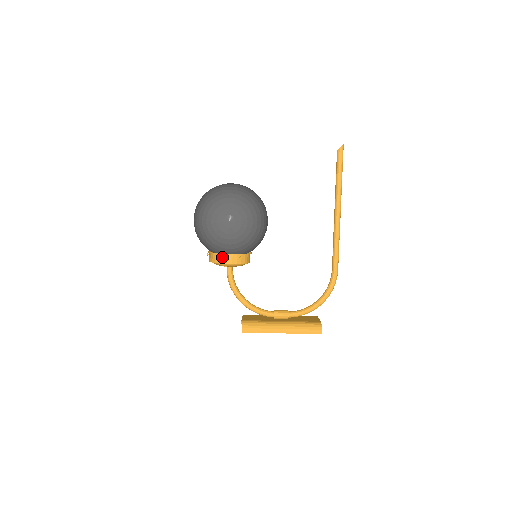
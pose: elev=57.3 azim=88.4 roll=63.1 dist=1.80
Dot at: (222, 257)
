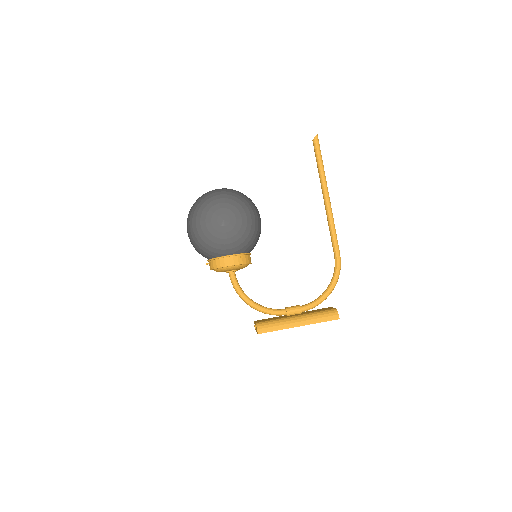
Dot at: (223, 260)
